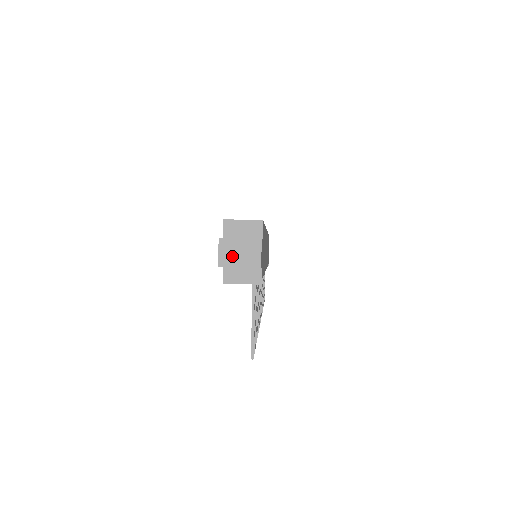
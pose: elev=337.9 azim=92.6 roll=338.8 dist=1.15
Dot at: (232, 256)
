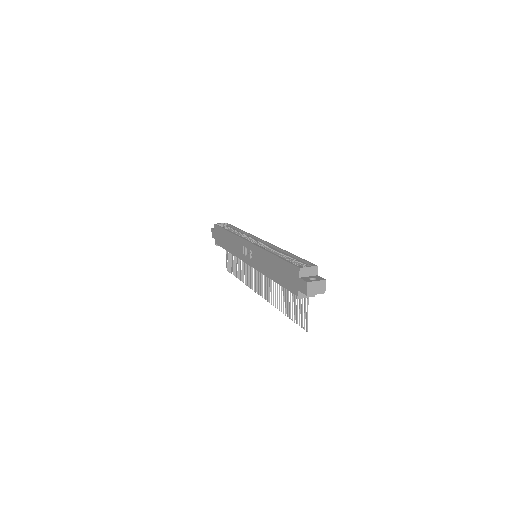
Dot at: (313, 290)
